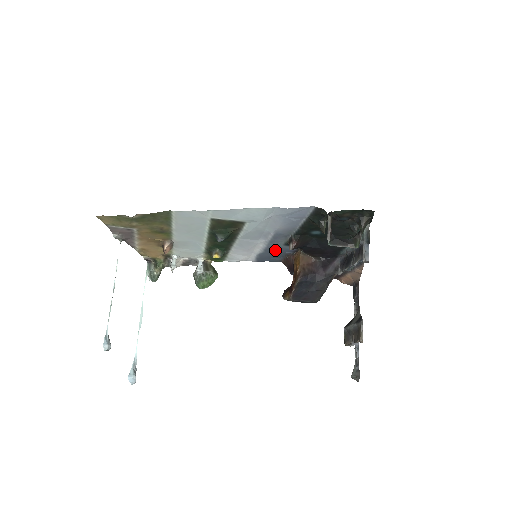
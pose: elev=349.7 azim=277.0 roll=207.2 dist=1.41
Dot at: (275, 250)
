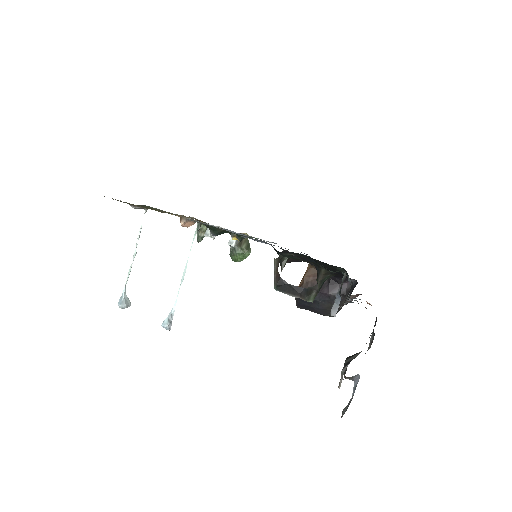
Dot at: occluded
